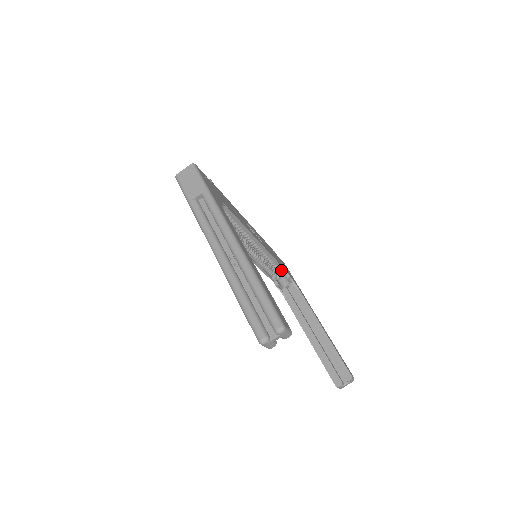
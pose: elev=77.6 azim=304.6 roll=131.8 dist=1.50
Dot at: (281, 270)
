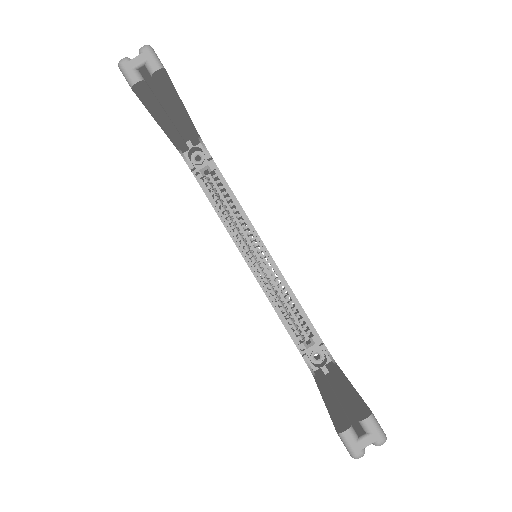
Dot at: (312, 335)
